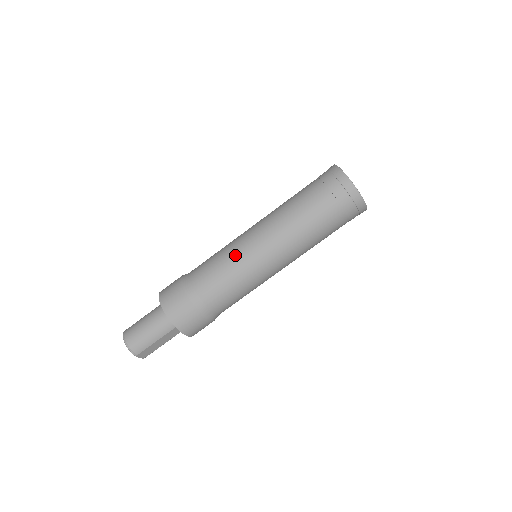
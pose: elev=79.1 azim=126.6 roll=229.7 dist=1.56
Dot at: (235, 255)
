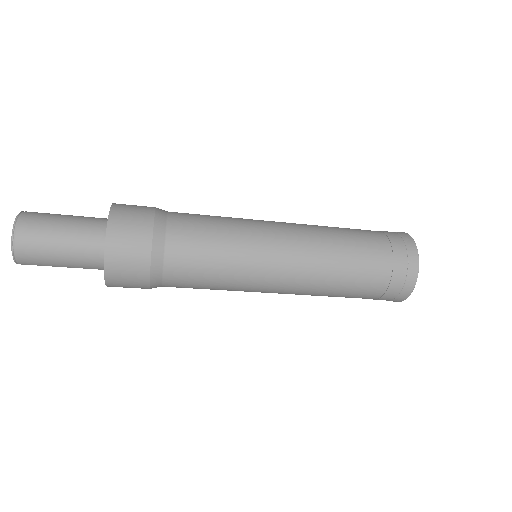
Dot at: (244, 262)
